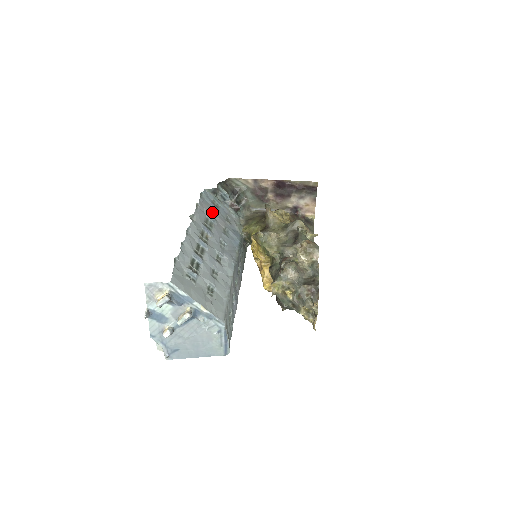
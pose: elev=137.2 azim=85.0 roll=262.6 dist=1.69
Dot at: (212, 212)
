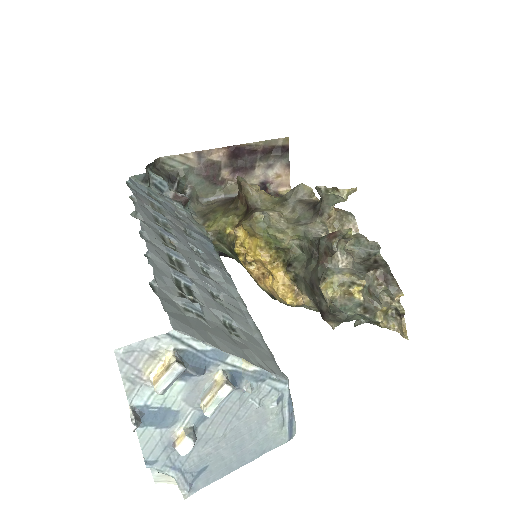
Dot at: (156, 208)
